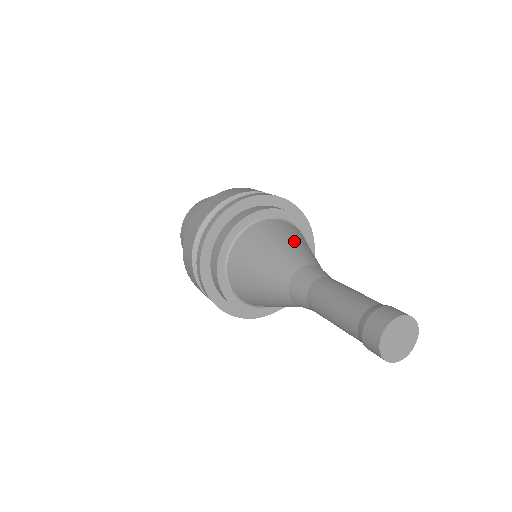
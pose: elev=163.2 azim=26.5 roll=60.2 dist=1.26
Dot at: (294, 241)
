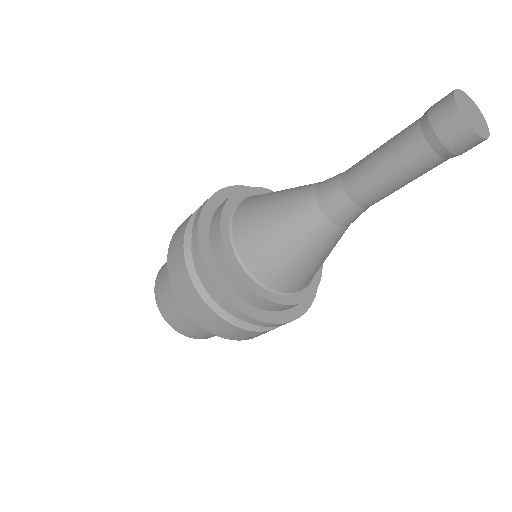
Dot at: occluded
